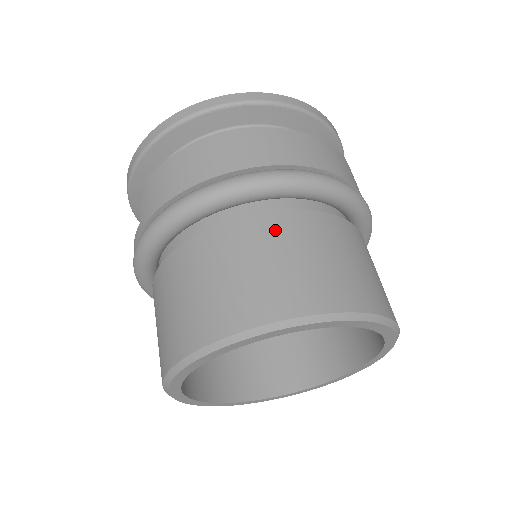
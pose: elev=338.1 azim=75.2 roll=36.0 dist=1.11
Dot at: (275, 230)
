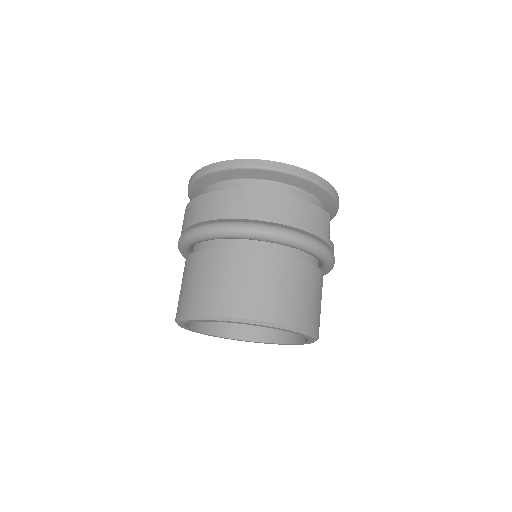
Dot at: (232, 261)
